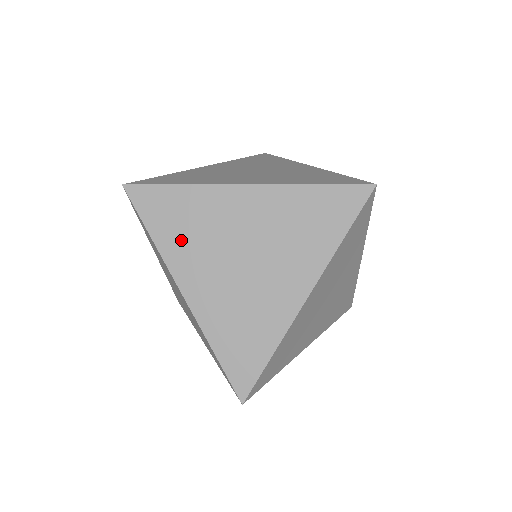
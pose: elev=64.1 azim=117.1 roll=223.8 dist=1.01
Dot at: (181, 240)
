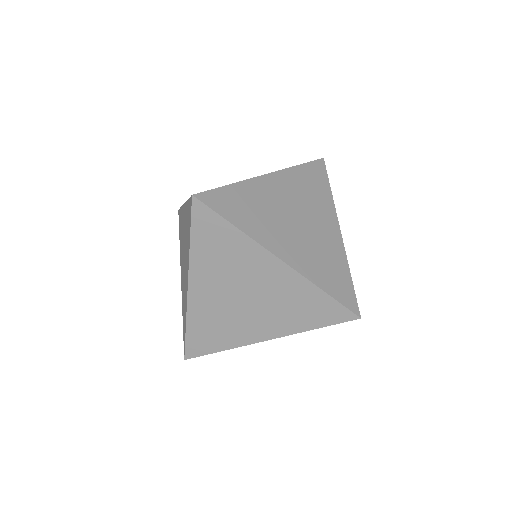
Dot at: occluded
